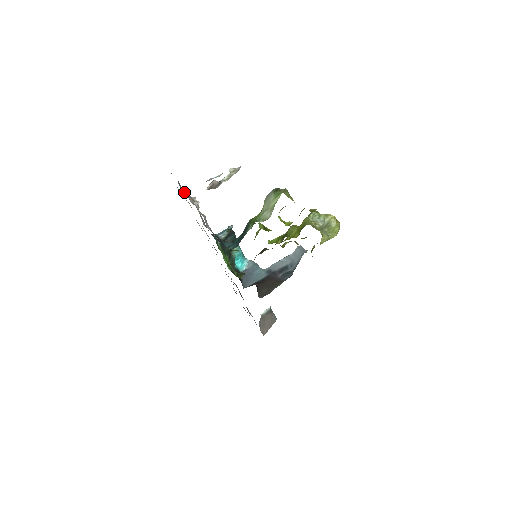
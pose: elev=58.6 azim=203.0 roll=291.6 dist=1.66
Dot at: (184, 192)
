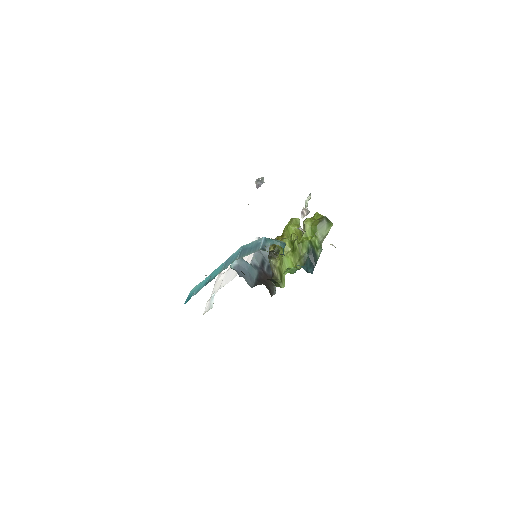
Dot at: occluded
